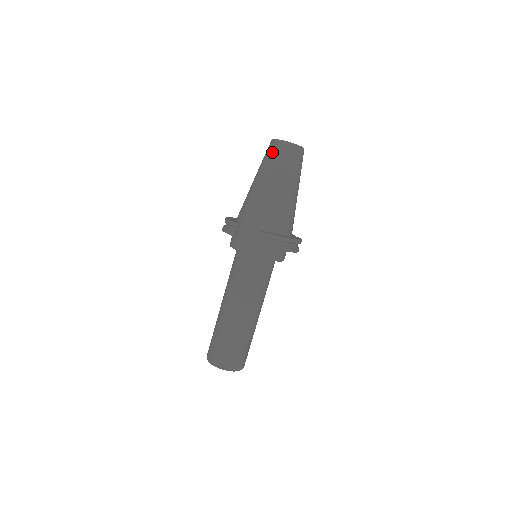
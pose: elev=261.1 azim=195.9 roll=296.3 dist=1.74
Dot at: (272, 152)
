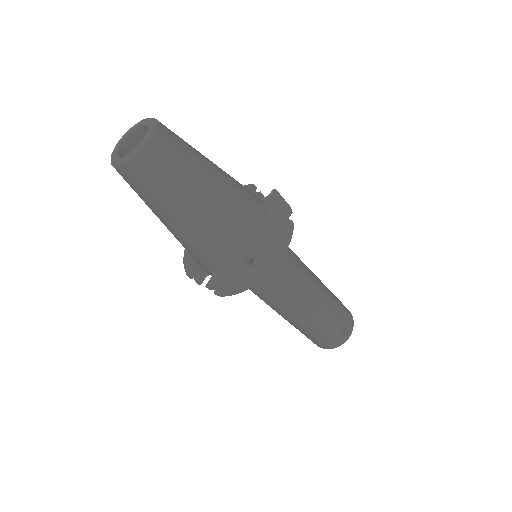
Dot at: occluded
